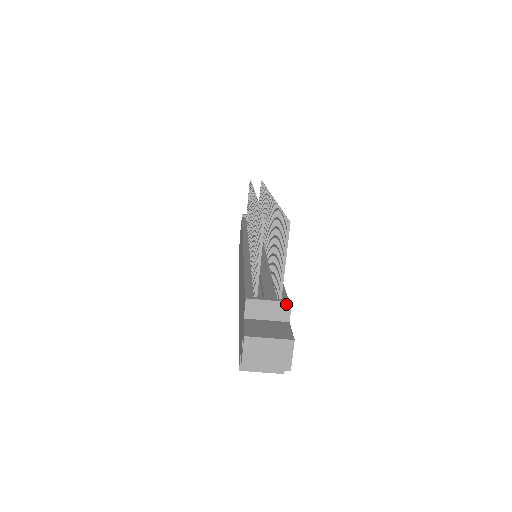
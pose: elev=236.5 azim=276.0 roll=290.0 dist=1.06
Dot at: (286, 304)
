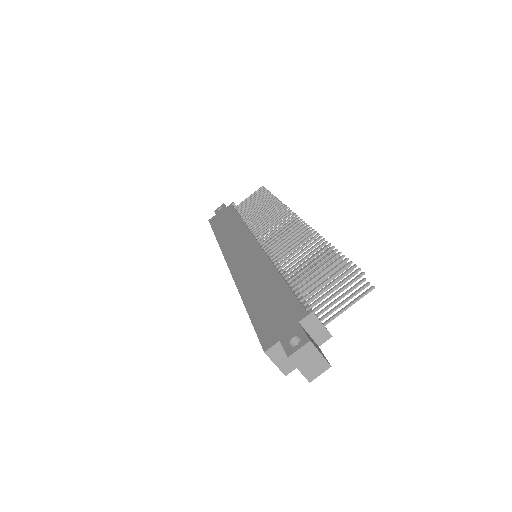
Dot at: (329, 335)
